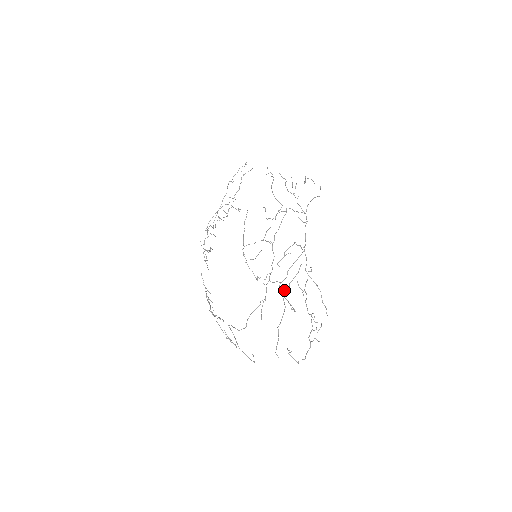
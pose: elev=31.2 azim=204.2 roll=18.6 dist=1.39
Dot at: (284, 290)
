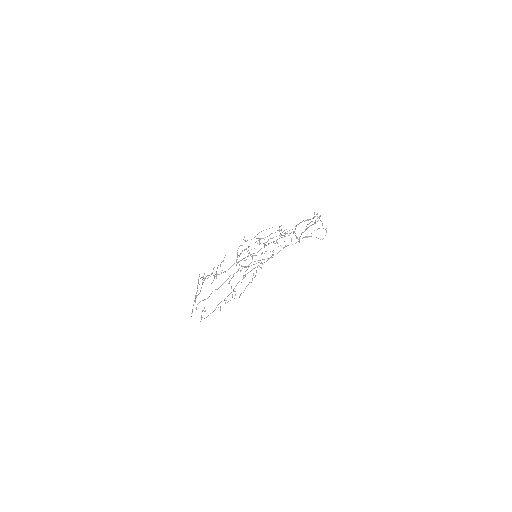
Dot at: (238, 270)
